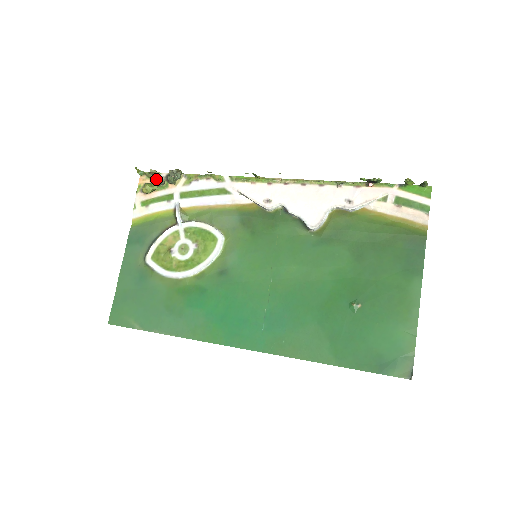
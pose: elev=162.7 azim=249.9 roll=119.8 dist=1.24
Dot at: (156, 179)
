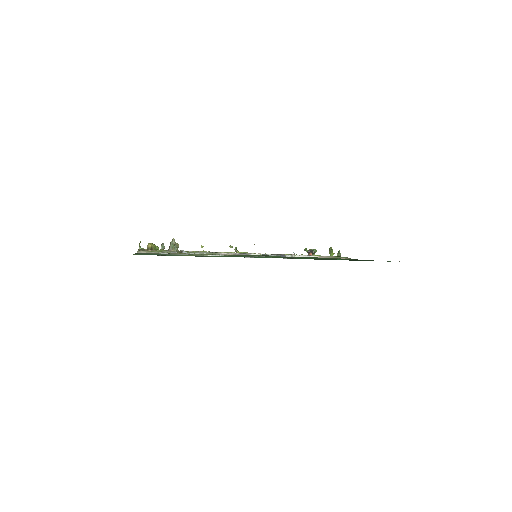
Dot at: occluded
